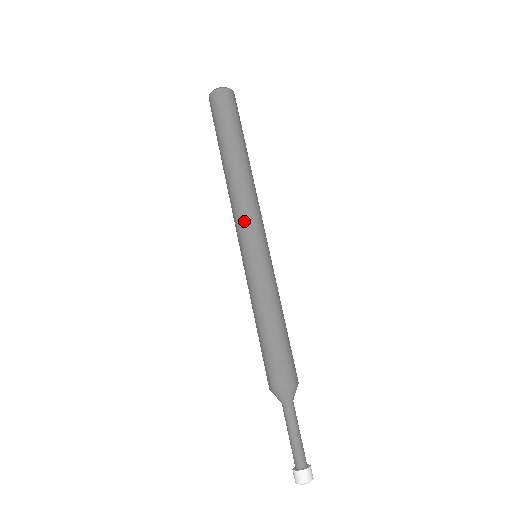
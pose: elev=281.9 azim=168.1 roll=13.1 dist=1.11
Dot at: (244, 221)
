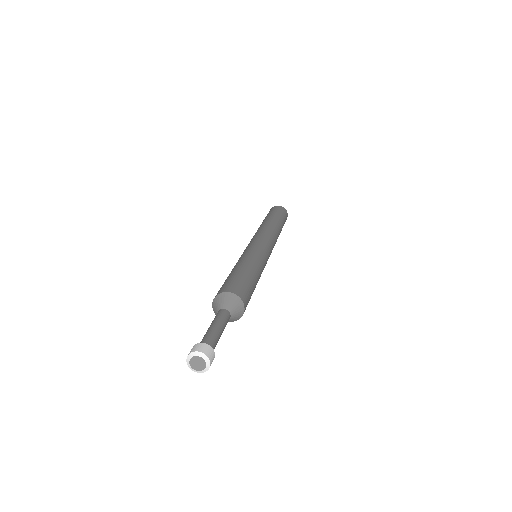
Dot at: (258, 235)
